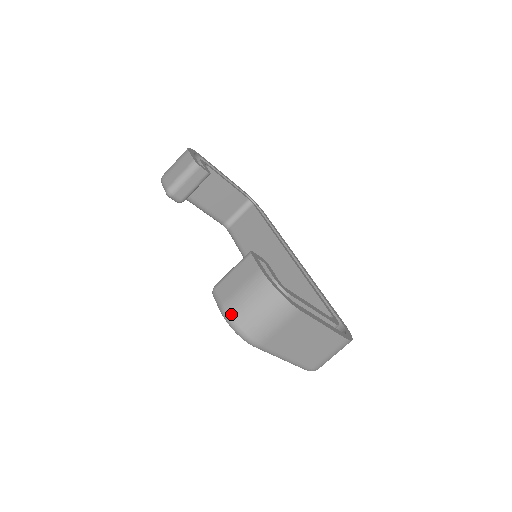
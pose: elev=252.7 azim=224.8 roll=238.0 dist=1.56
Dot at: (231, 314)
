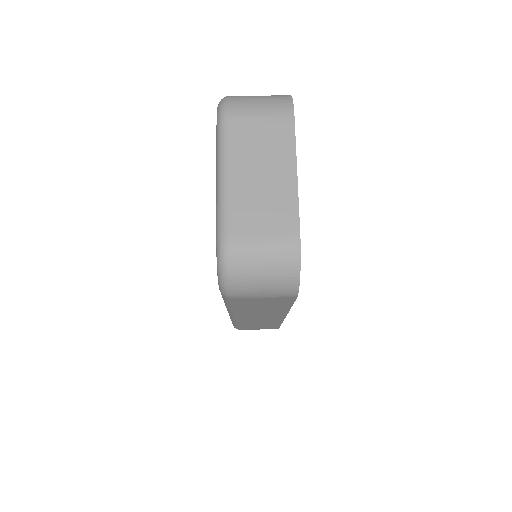
Dot at: occluded
